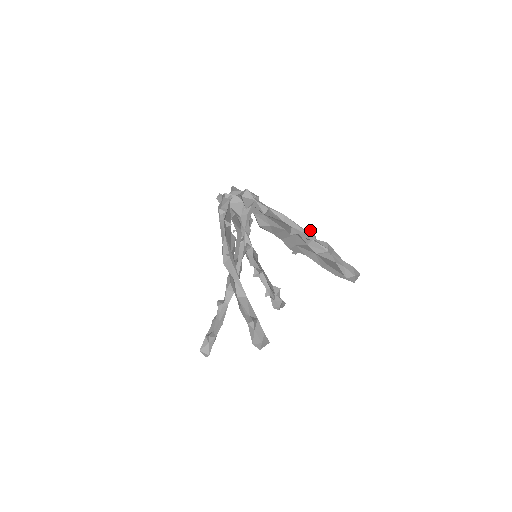
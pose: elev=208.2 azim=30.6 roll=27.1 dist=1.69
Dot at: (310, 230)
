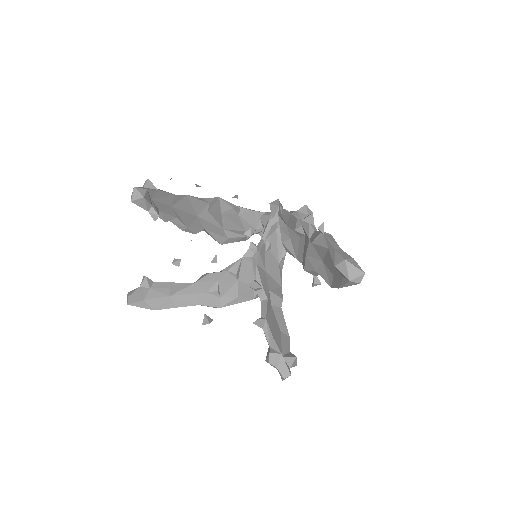
Dot at: (307, 208)
